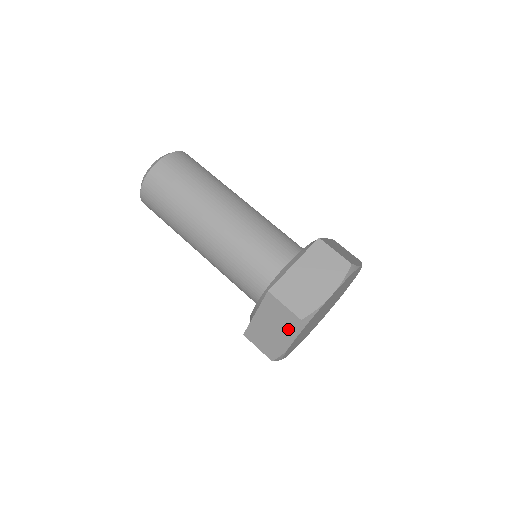
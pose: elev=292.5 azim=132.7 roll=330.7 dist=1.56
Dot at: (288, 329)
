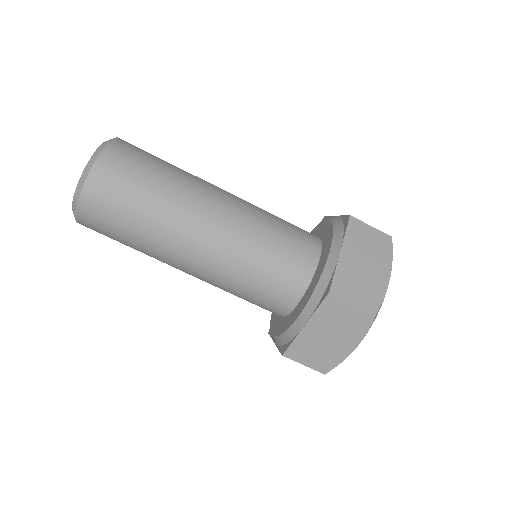
Dot at: (355, 331)
